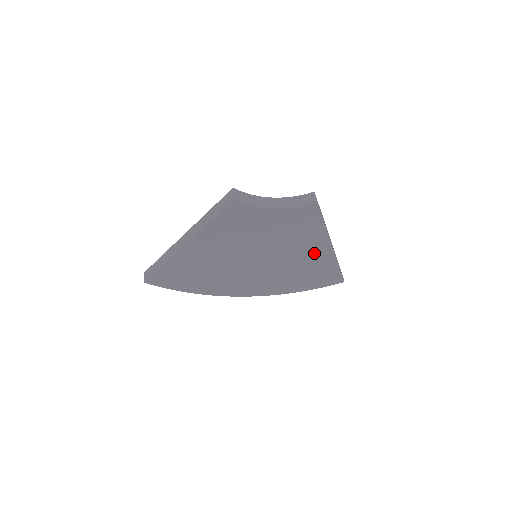
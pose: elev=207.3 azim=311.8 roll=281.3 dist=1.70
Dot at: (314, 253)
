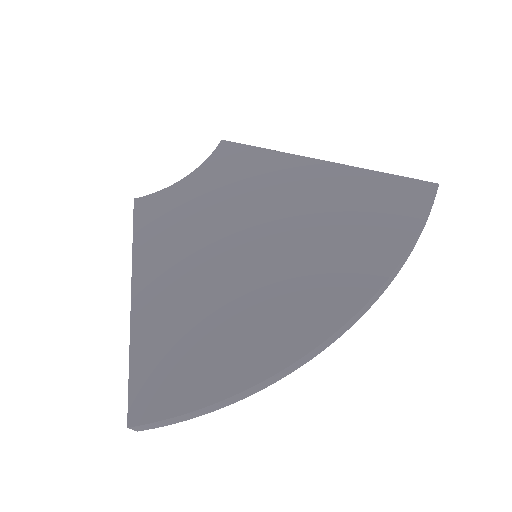
Dot at: (312, 184)
